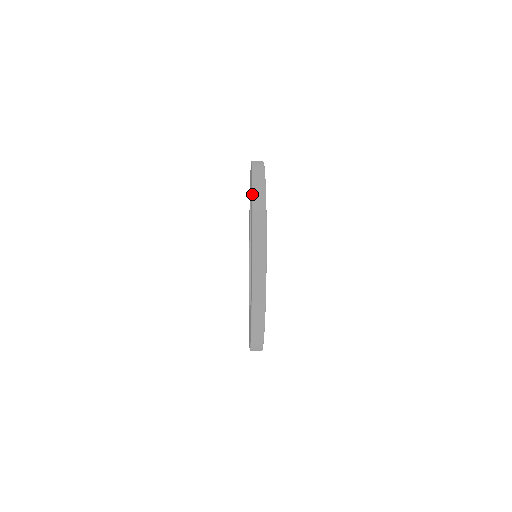
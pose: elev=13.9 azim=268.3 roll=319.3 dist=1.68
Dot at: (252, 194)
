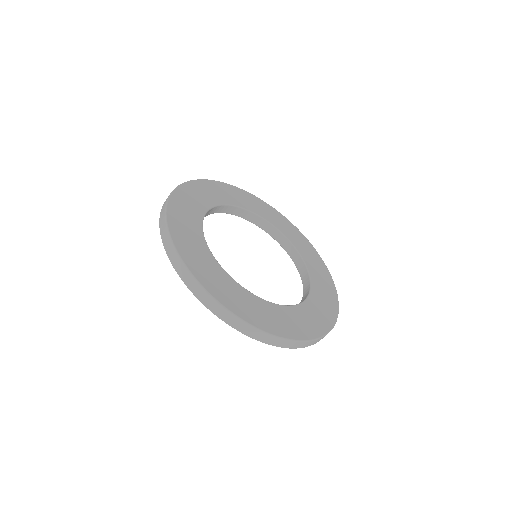
Dot at: occluded
